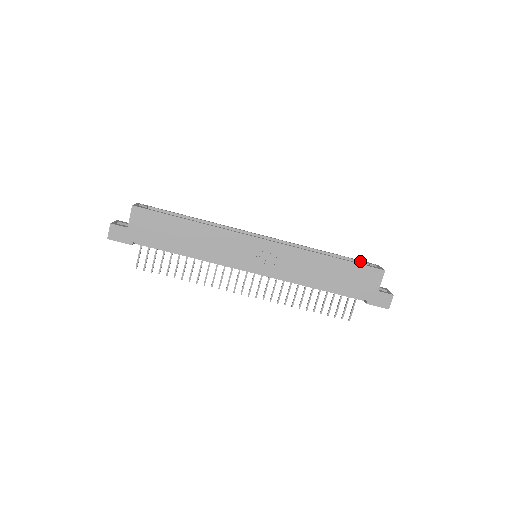
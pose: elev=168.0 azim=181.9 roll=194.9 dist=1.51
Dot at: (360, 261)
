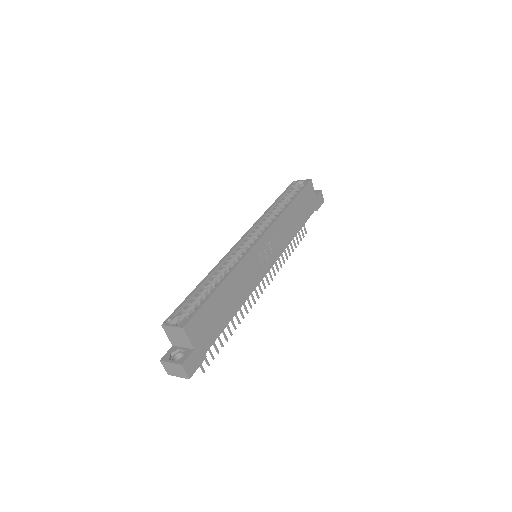
Dot at: (288, 189)
